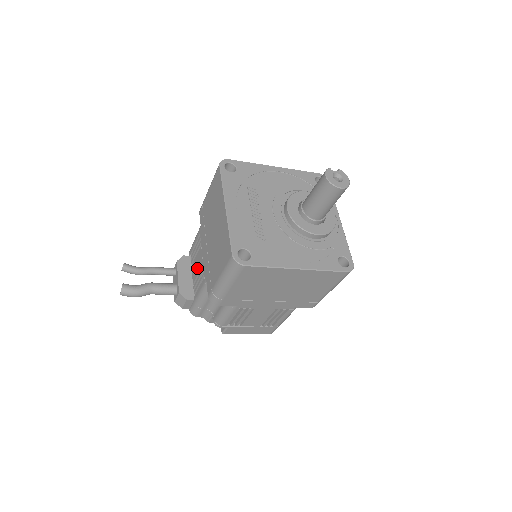
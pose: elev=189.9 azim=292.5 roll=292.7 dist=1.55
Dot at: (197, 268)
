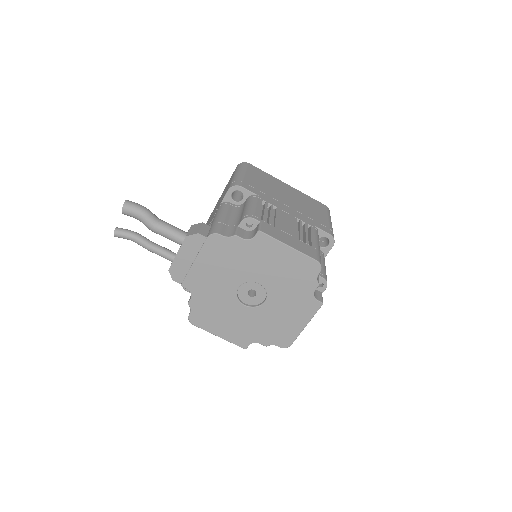
Dot at: occluded
